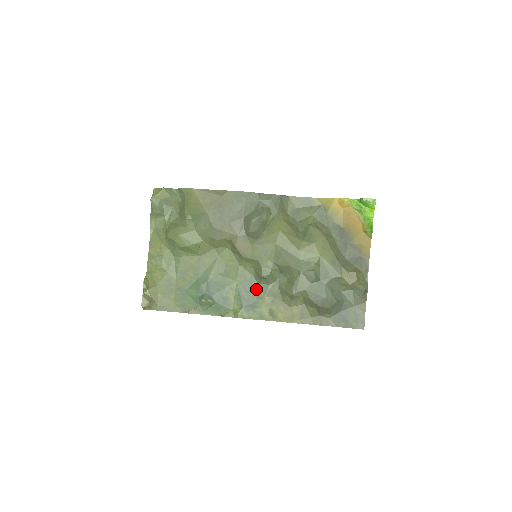
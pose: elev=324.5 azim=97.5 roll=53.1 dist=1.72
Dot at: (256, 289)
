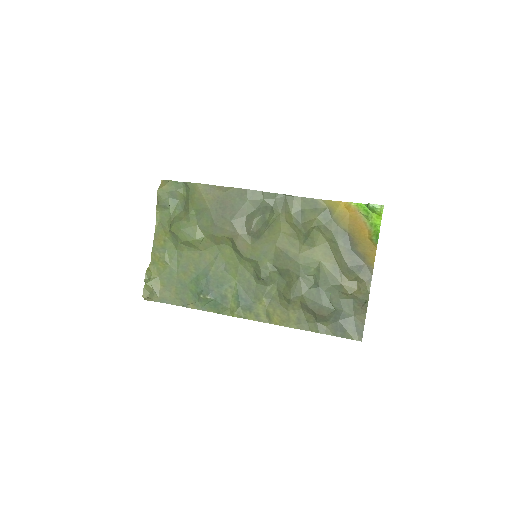
Dot at: (254, 289)
